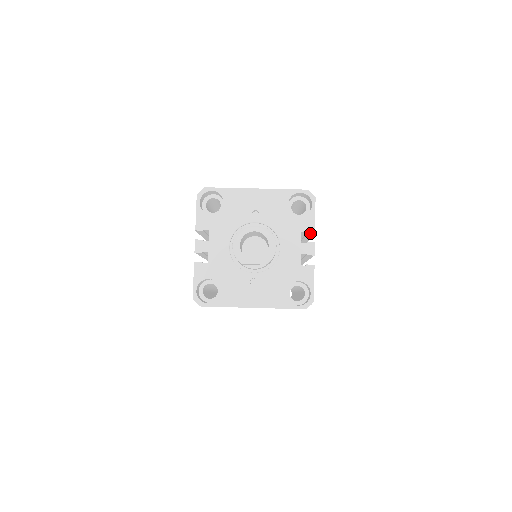
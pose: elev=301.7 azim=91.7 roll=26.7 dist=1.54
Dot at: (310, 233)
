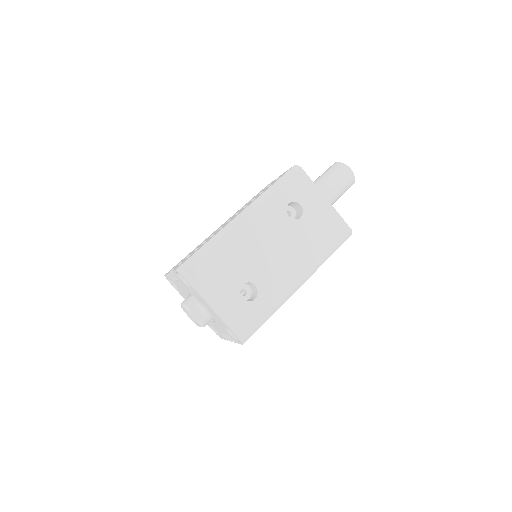
Dot at: occluded
